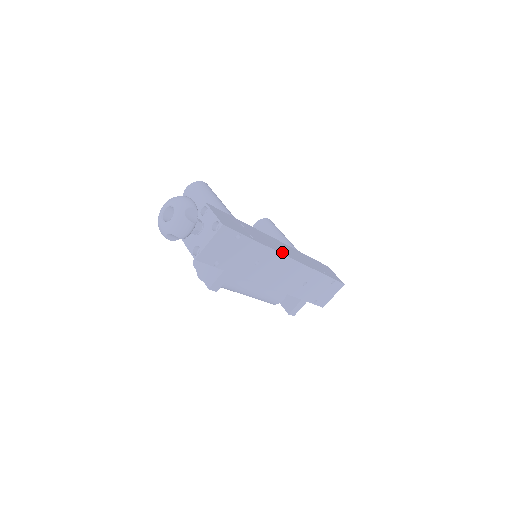
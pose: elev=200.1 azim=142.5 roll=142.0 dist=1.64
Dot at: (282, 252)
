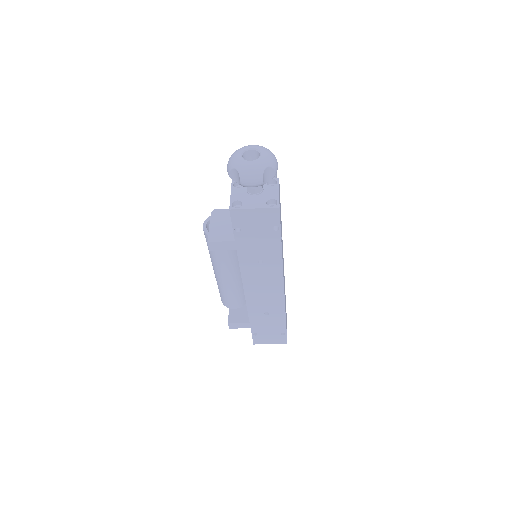
Dot at: occluded
